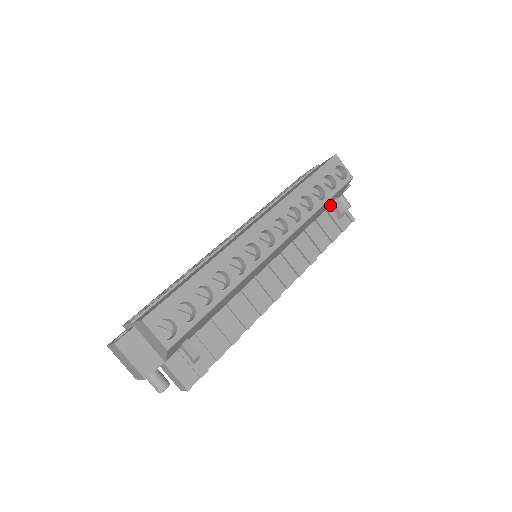
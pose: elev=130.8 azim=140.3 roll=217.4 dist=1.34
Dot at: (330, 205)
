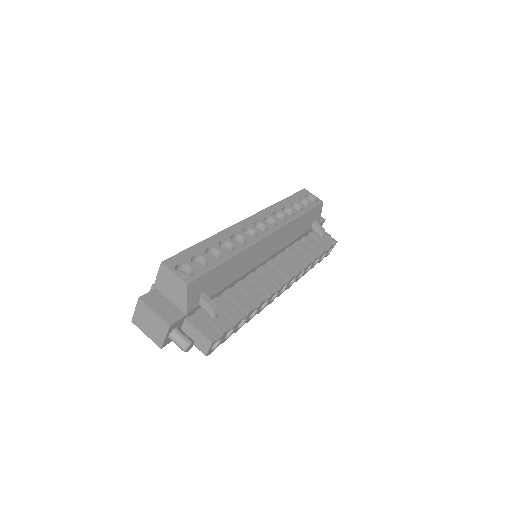
Dot at: (311, 228)
